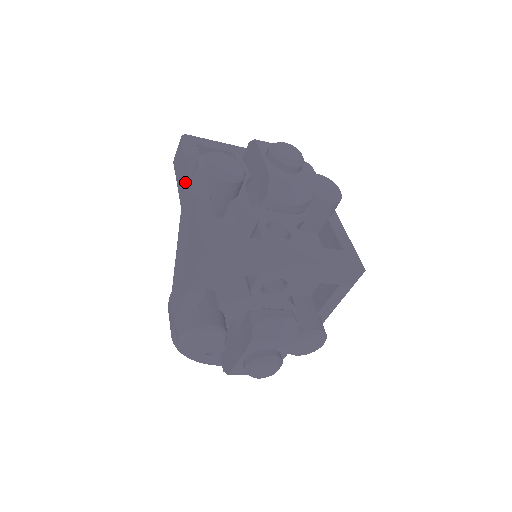
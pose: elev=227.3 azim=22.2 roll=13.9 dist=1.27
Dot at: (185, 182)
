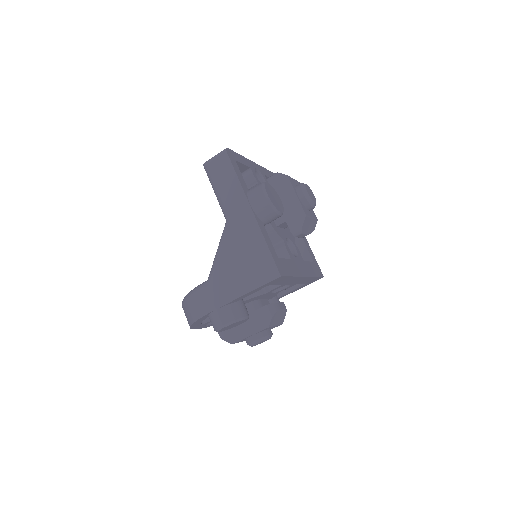
Dot at: (239, 201)
